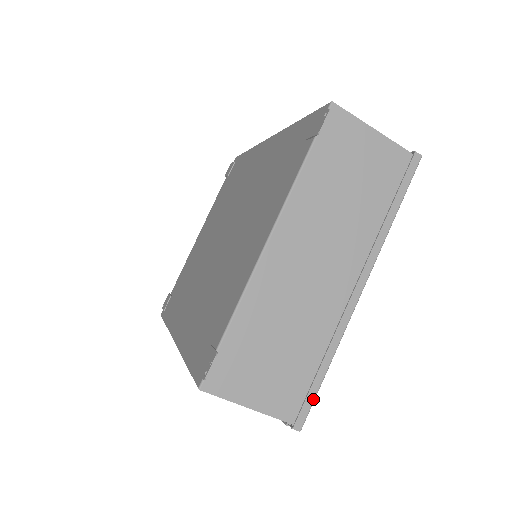
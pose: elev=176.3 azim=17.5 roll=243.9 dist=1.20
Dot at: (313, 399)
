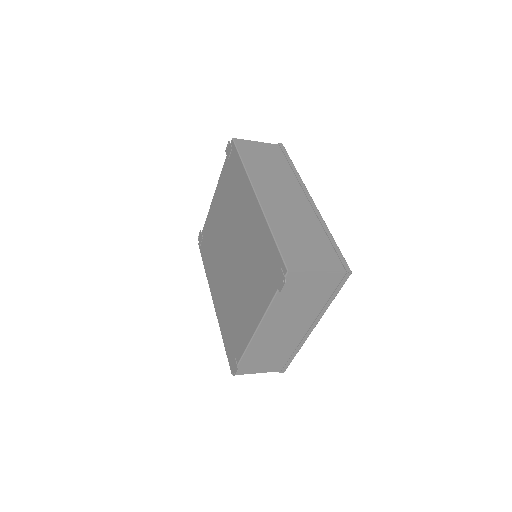
Dot at: (289, 364)
